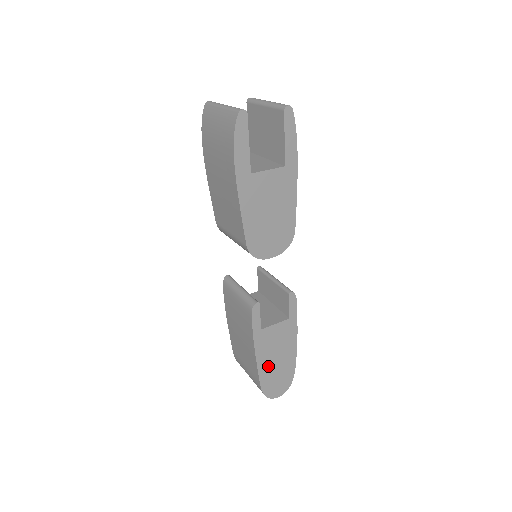
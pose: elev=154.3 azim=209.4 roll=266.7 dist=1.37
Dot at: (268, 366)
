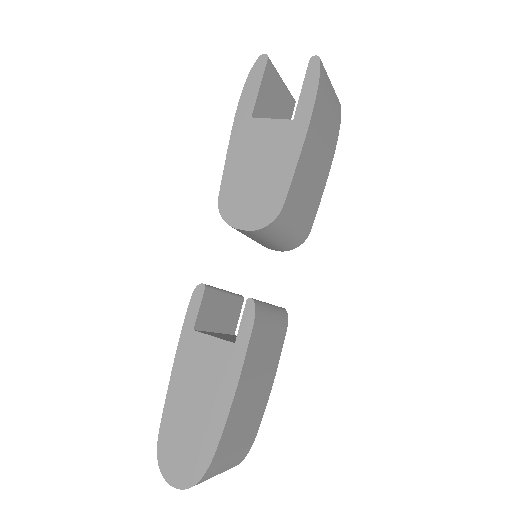
Dot at: (181, 405)
